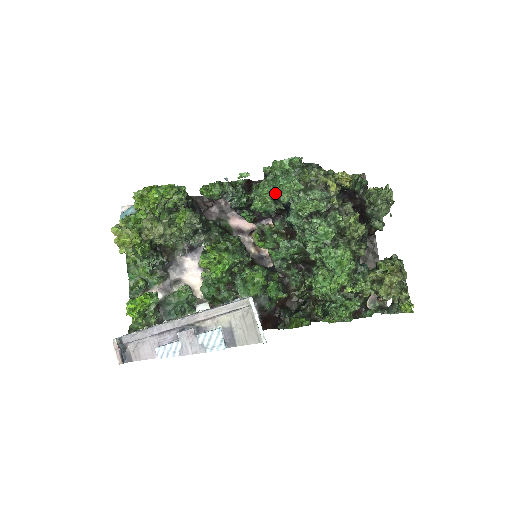
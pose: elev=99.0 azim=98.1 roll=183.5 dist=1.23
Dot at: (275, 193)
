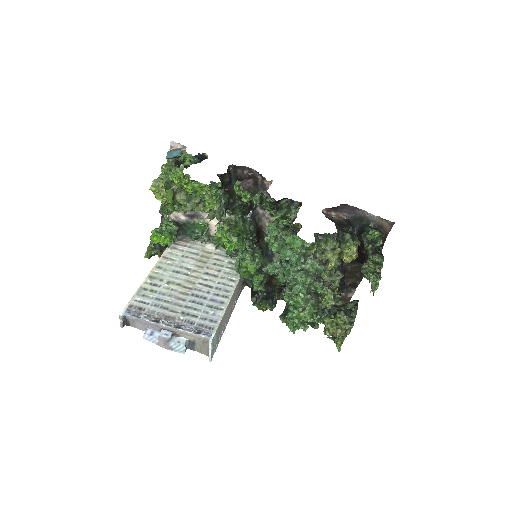
Dot at: occluded
